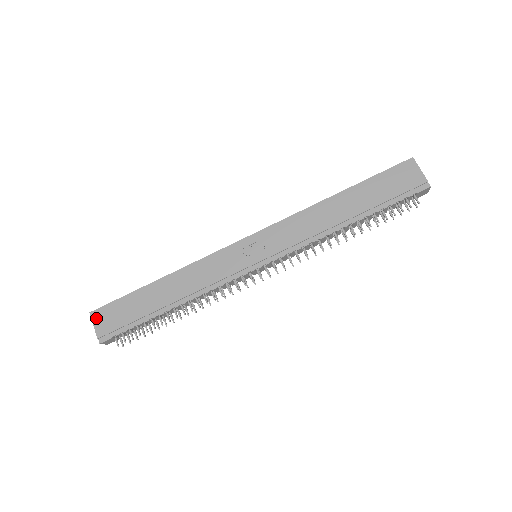
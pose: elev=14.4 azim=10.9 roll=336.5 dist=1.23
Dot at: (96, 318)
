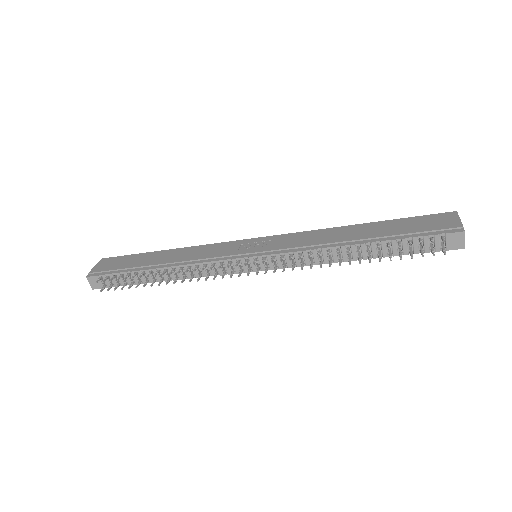
Dot at: (102, 262)
